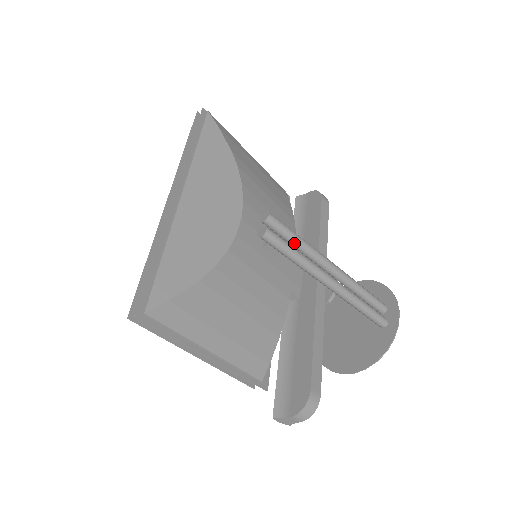
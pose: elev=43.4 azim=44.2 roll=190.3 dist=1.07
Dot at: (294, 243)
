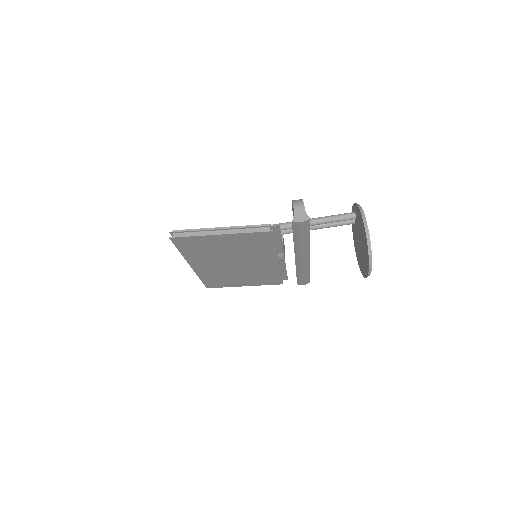
Dot at: occluded
